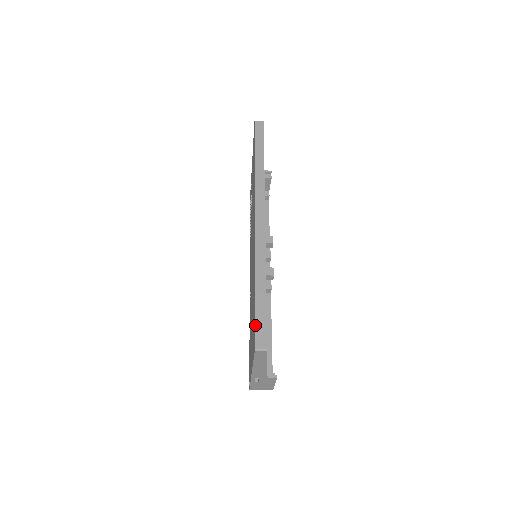
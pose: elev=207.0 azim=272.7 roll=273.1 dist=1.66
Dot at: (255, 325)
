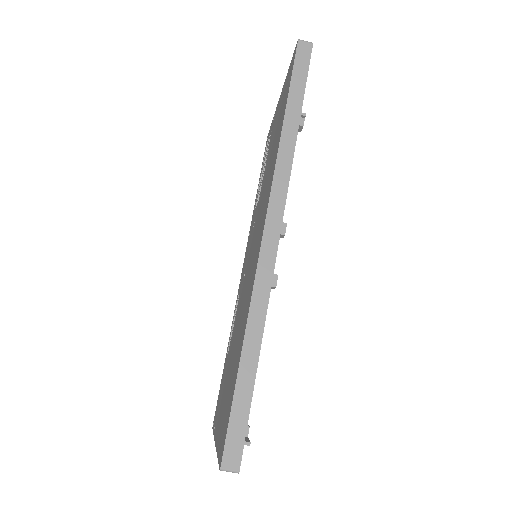
Dot at: (228, 426)
